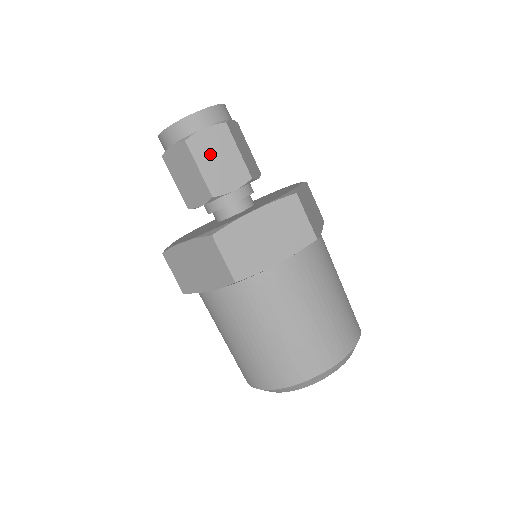
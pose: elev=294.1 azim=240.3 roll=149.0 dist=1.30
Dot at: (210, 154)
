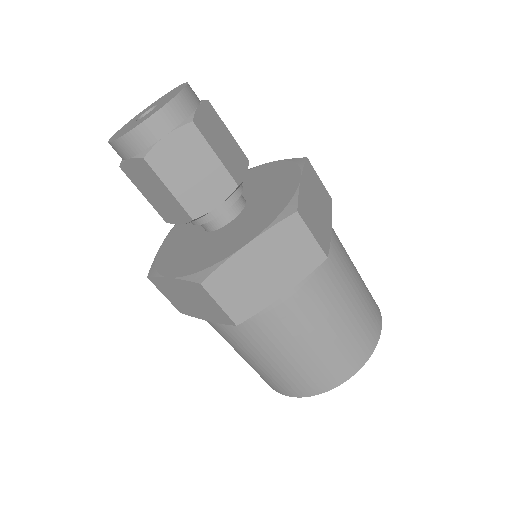
Dot at: (179, 168)
